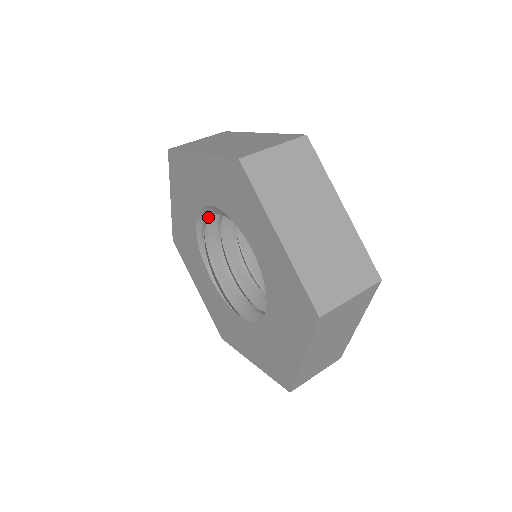
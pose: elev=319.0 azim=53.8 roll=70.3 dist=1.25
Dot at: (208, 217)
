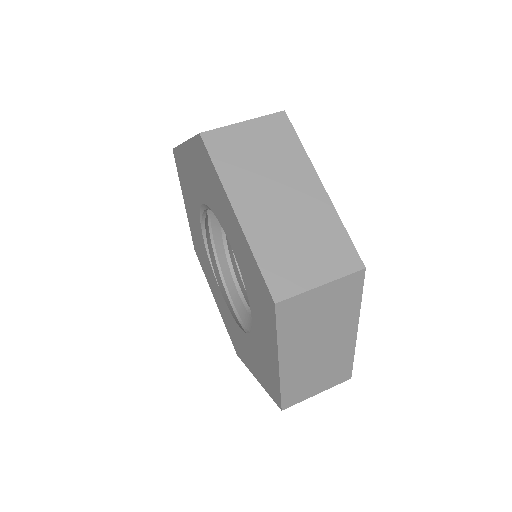
Dot at: occluded
